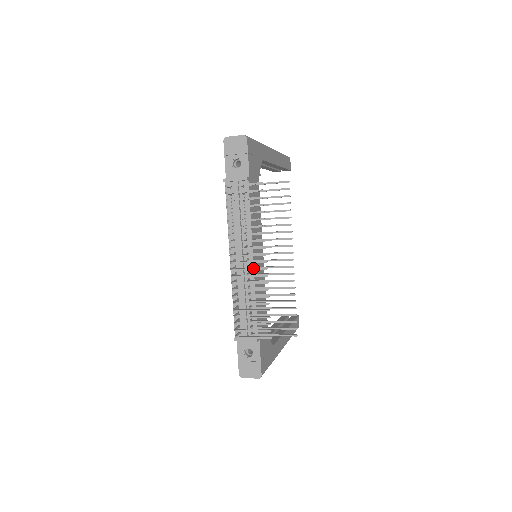
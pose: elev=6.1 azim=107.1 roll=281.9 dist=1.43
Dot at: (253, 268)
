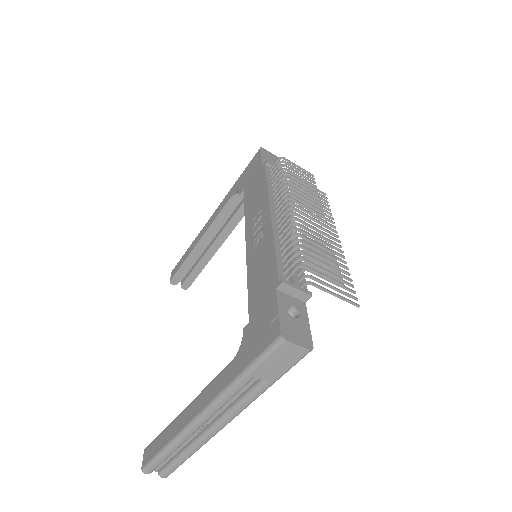
Dot at: (314, 218)
